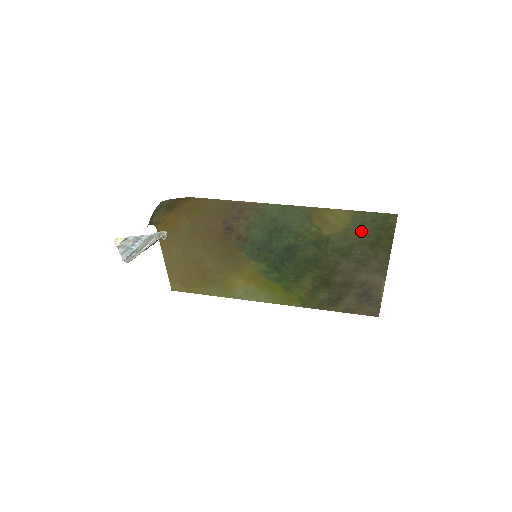
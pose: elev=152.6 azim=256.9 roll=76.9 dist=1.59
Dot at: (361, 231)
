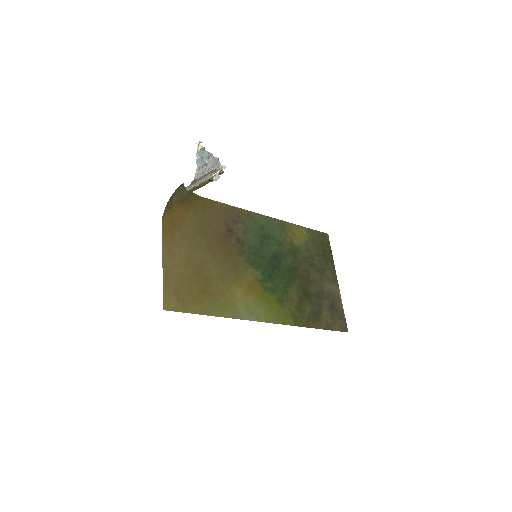
Dot at: (314, 244)
